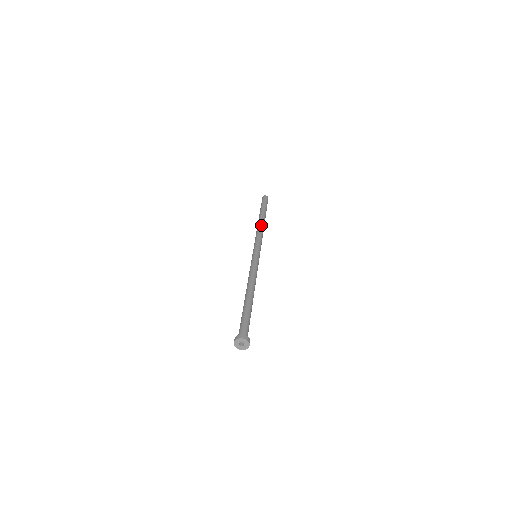
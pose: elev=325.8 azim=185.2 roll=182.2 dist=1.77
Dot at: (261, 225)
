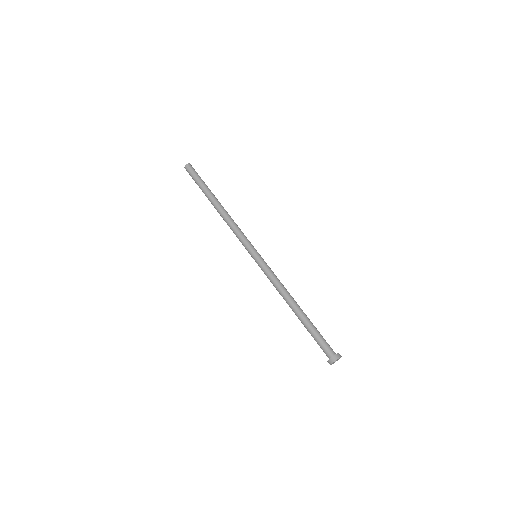
Dot at: (227, 212)
